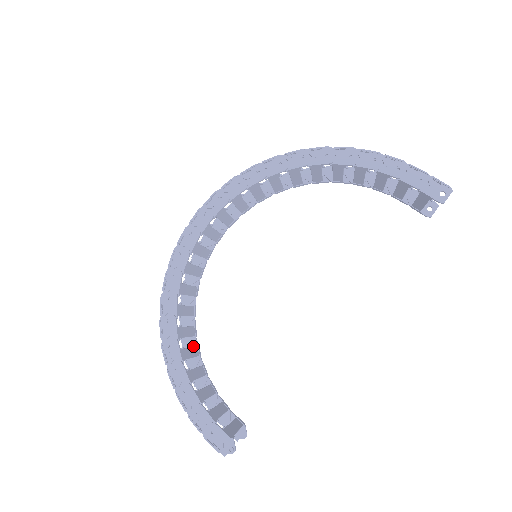
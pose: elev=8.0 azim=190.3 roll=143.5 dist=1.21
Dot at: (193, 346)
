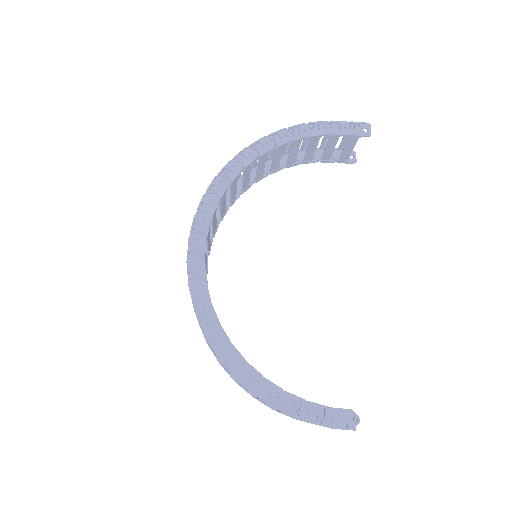
Dot at: occluded
